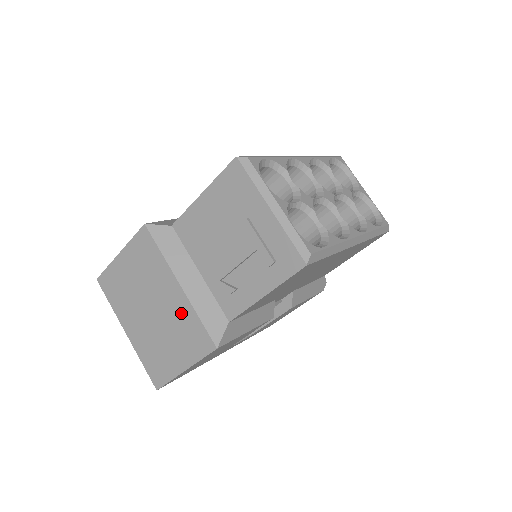
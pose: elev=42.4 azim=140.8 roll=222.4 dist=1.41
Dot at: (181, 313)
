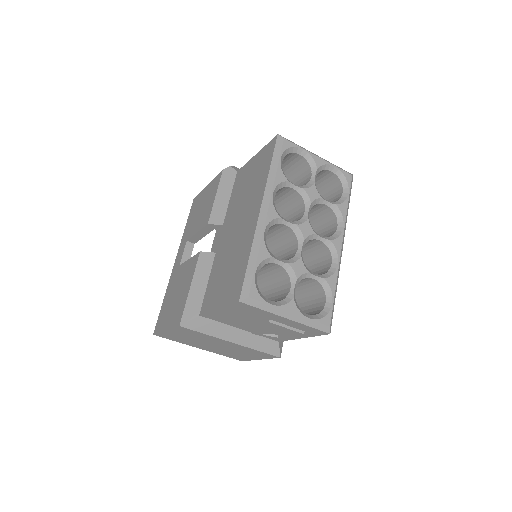
Dot at: (242, 349)
